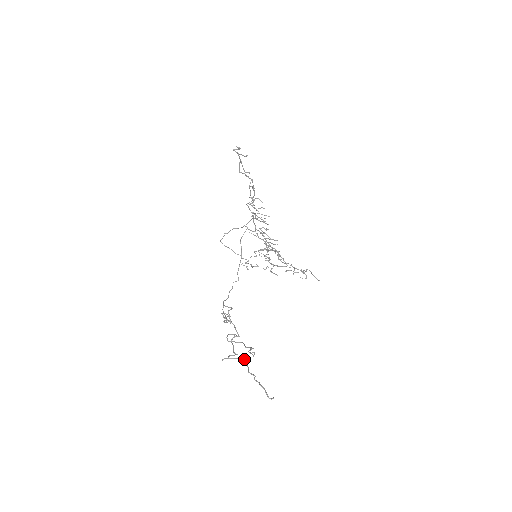
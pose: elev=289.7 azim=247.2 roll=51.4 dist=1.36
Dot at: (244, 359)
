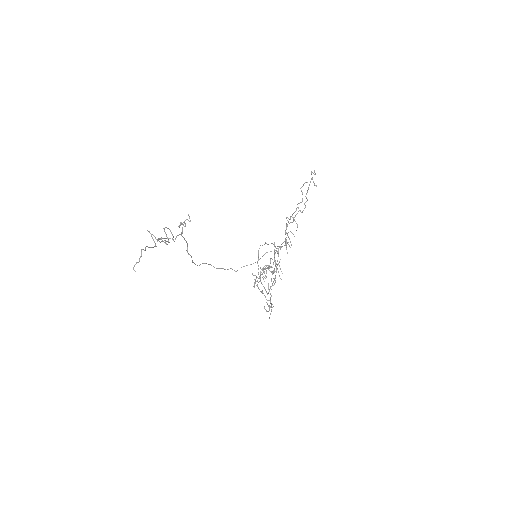
Dot at: occluded
